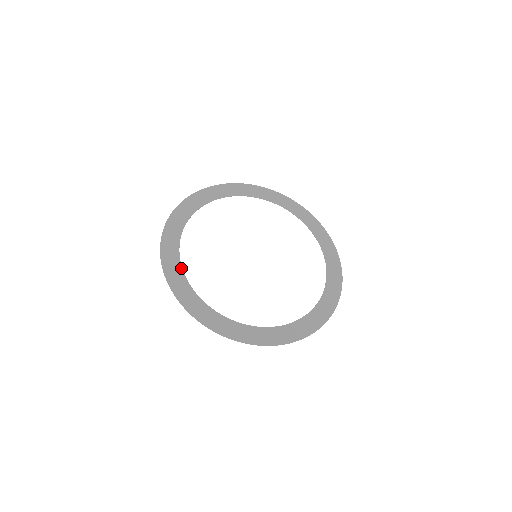
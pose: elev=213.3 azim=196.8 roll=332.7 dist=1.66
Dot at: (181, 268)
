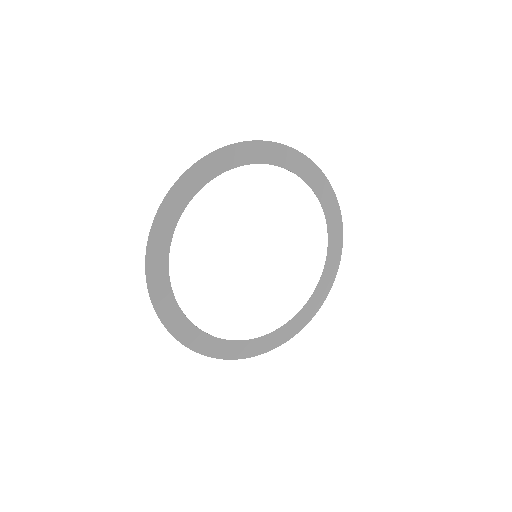
Dot at: (174, 228)
